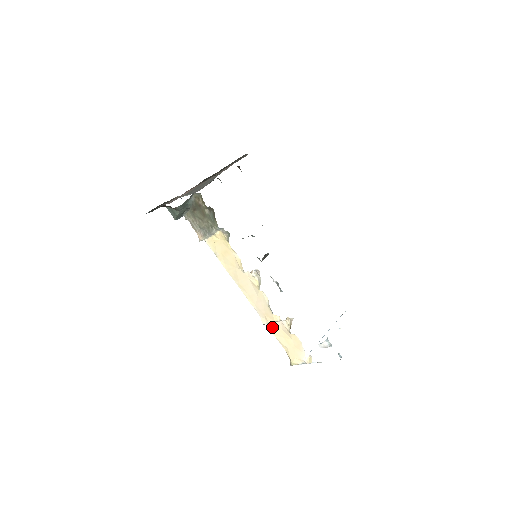
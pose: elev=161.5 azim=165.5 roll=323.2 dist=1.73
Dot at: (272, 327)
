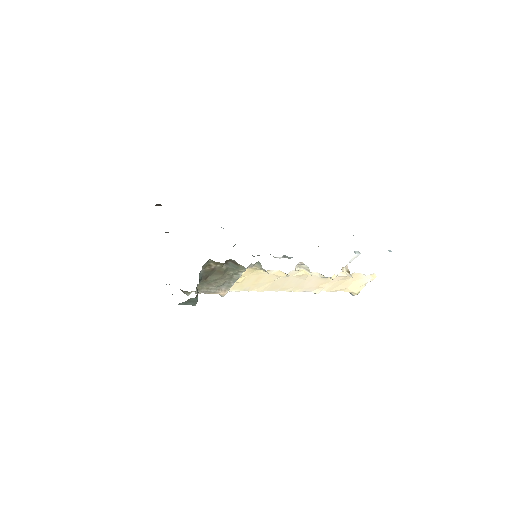
Dot at: (326, 288)
